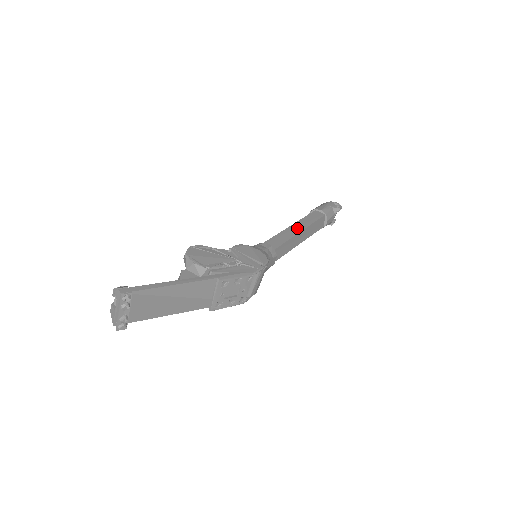
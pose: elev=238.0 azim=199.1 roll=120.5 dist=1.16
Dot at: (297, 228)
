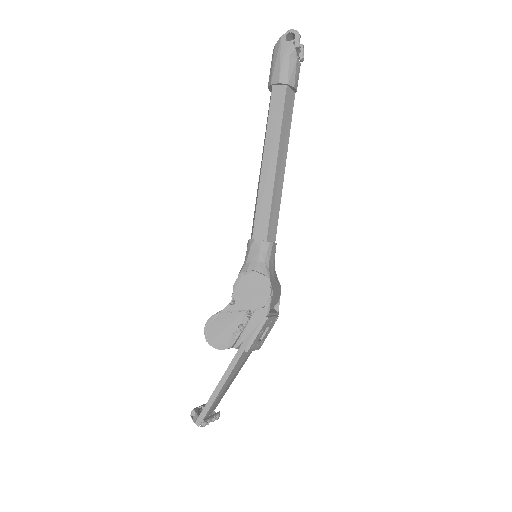
Dot at: (270, 165)
